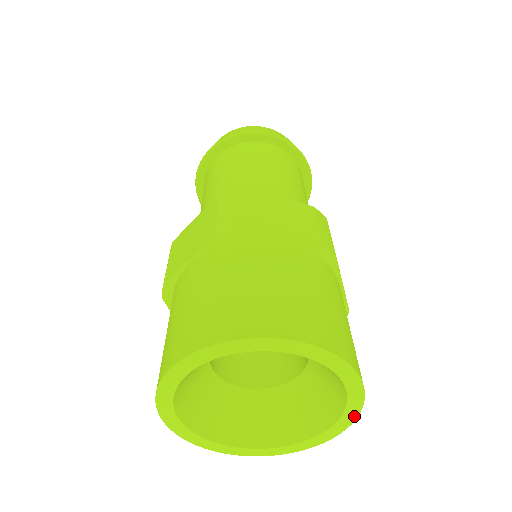
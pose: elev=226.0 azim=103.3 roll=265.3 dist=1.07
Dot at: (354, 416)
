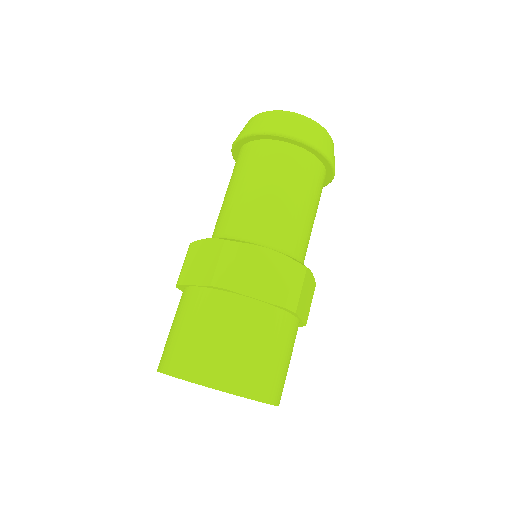
Dot at: occluded
